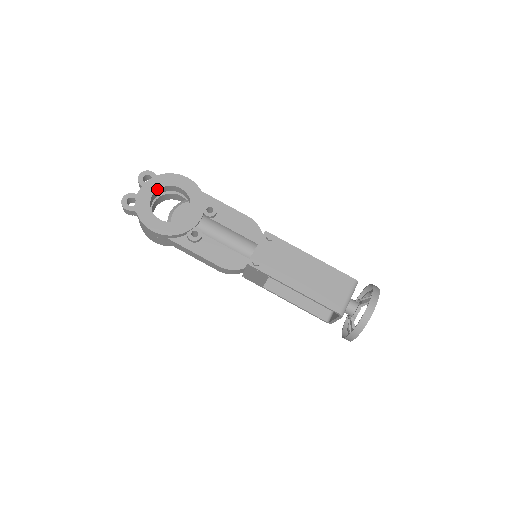
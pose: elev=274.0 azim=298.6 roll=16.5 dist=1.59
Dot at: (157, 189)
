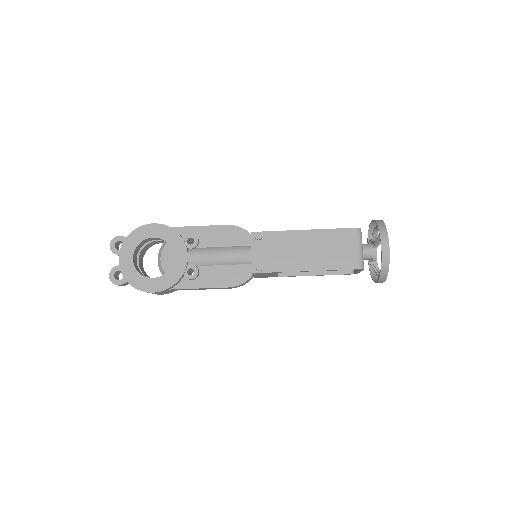
Dot at: (133, 251)
